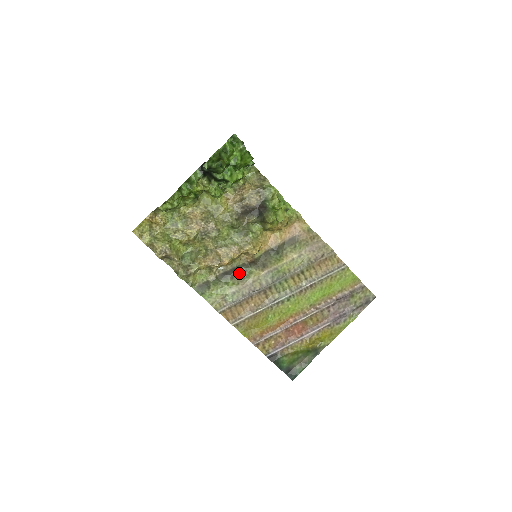
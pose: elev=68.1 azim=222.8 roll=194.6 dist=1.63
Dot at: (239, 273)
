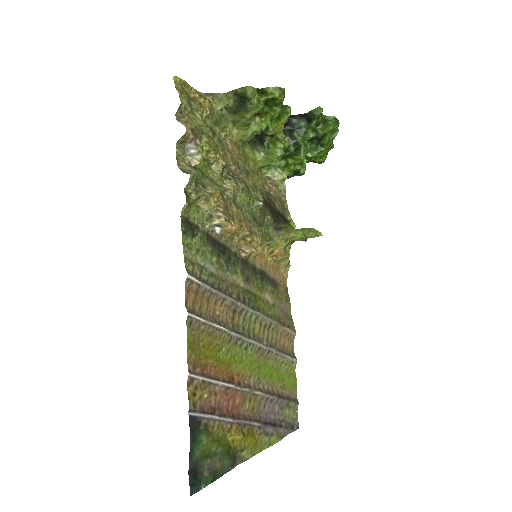
Dot at: (227, 258)
